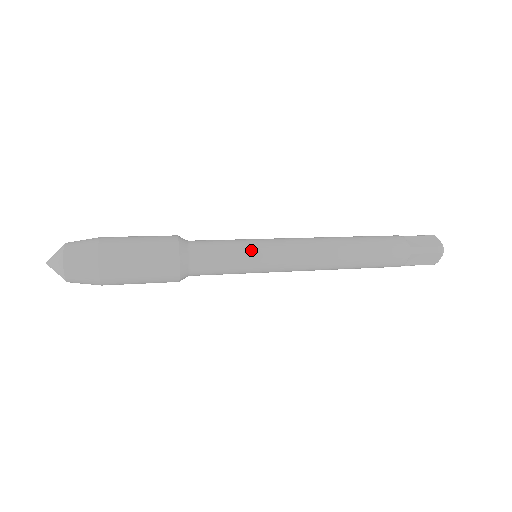
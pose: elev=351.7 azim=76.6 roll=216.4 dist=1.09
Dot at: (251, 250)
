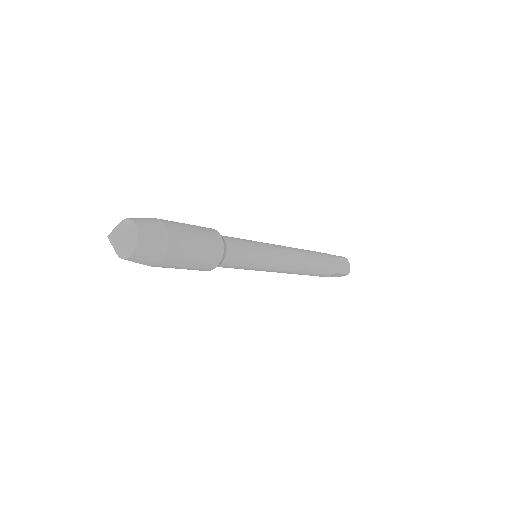
Dot at: (254, 241)
